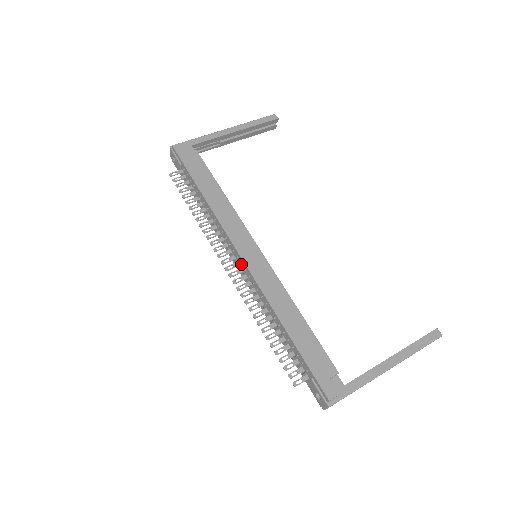
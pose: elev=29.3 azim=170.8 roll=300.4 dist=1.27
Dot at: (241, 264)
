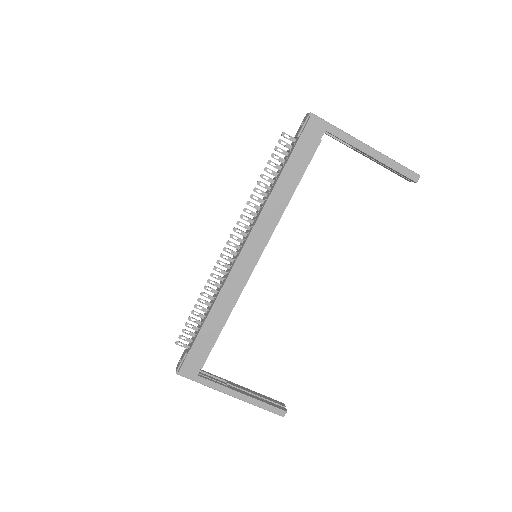
Dot at: (238, 252)
